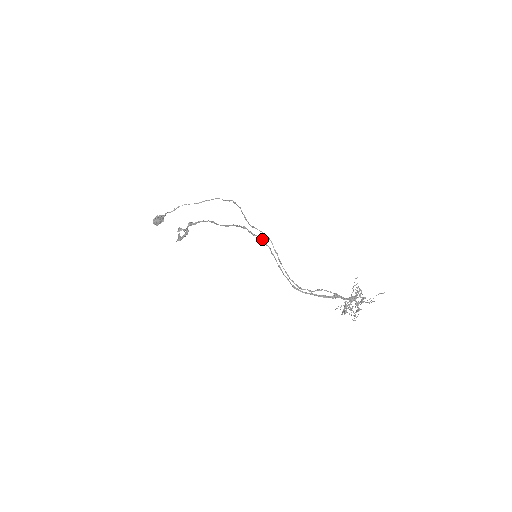
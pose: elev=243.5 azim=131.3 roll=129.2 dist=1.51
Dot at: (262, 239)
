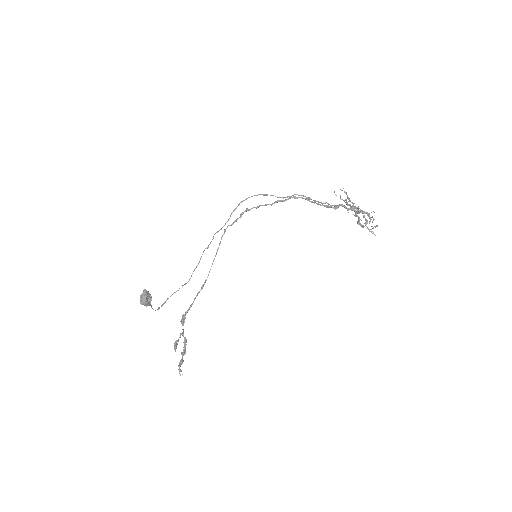
Dot at: (243, 212)
